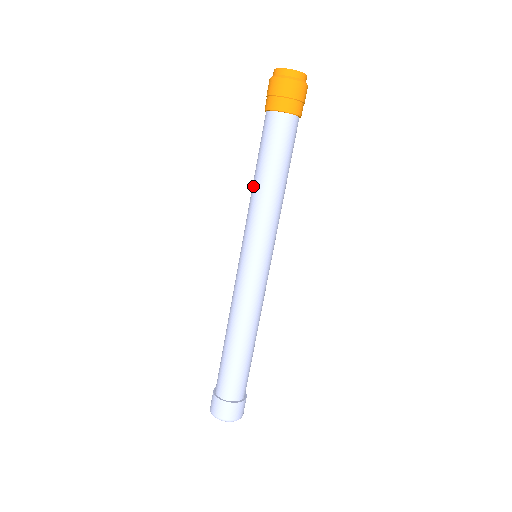
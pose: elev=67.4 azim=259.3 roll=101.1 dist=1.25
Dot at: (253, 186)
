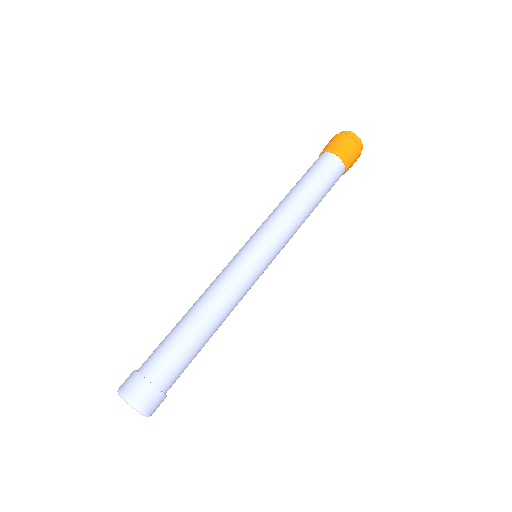
Dot at: (285, 197)
